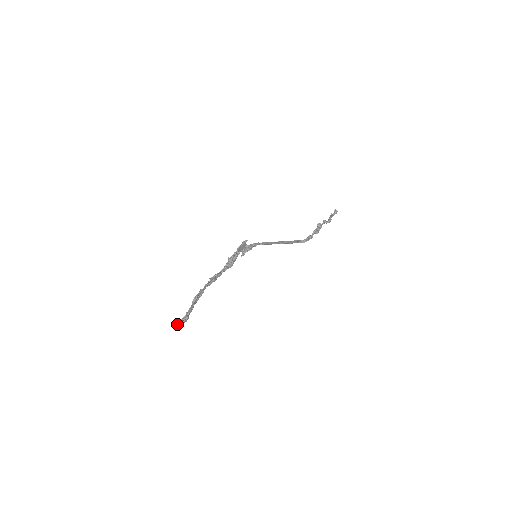
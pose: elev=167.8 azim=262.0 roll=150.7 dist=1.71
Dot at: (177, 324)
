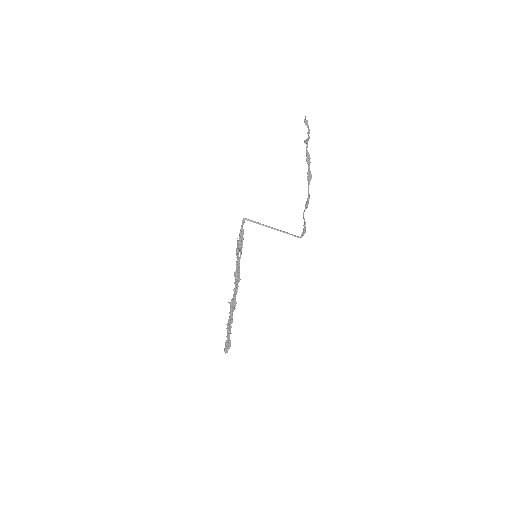
Dot at: (226, 351)
